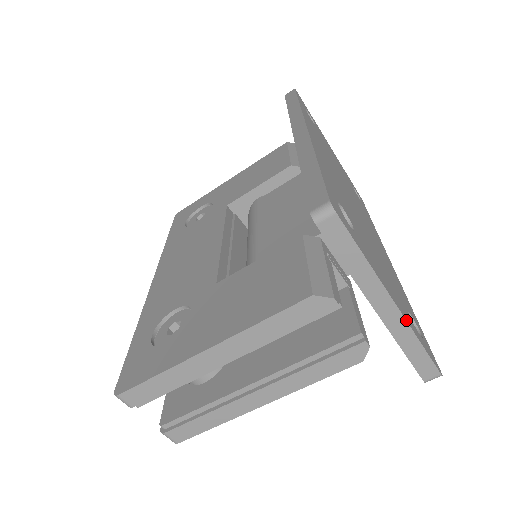
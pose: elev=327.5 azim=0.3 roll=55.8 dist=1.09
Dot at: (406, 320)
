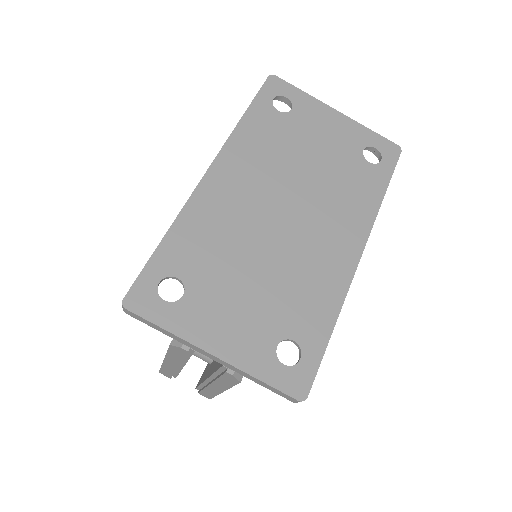
Dot at: (233, 365)
